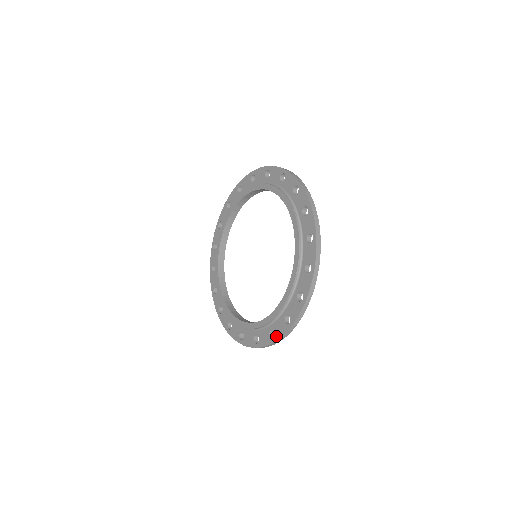
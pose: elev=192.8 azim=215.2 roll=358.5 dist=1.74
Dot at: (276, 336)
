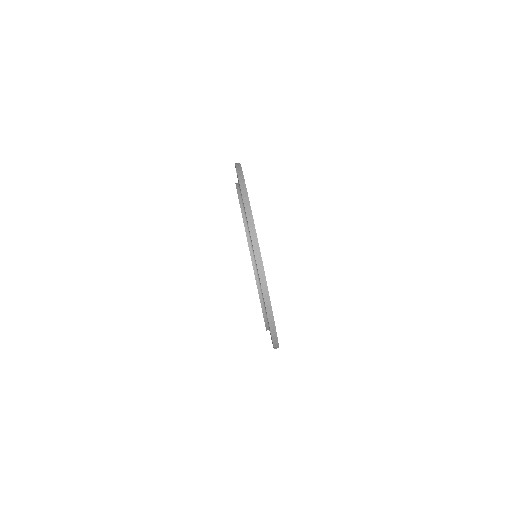
Dot at: occluded
